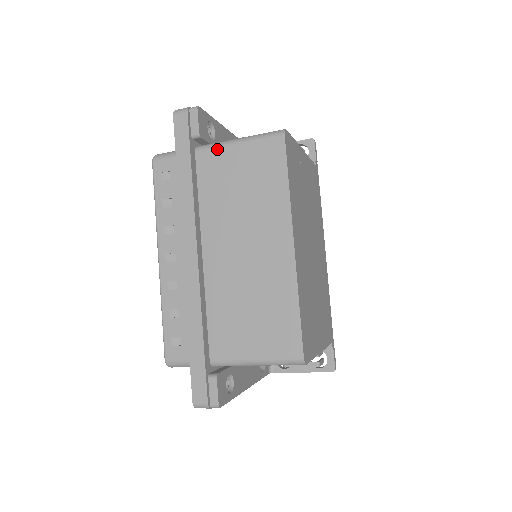
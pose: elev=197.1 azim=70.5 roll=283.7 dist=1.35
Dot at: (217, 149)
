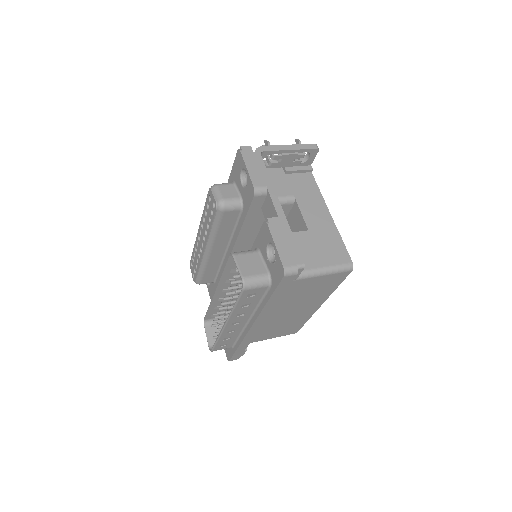
Dot at: (302, 280)
